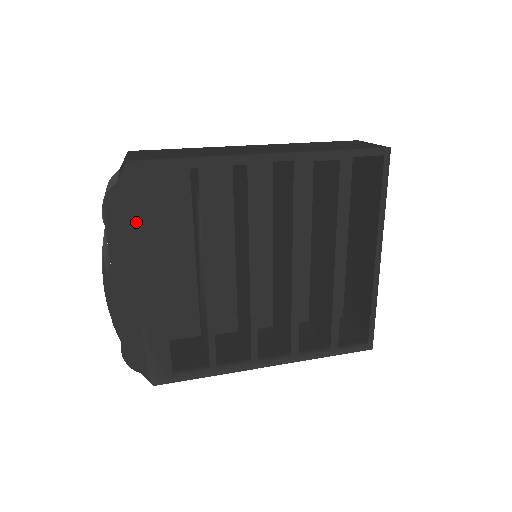
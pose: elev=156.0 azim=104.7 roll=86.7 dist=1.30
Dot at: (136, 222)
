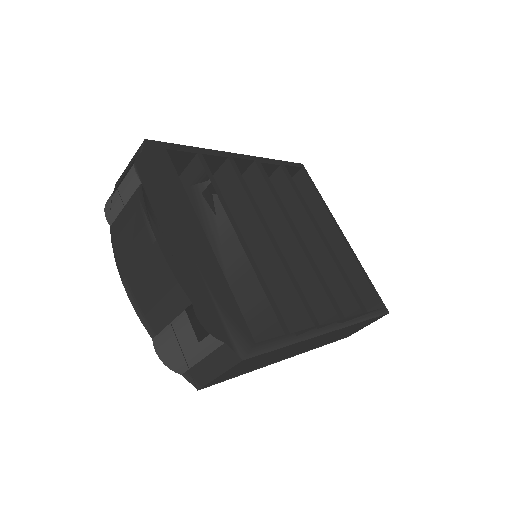
Dot at: (166, 184)
